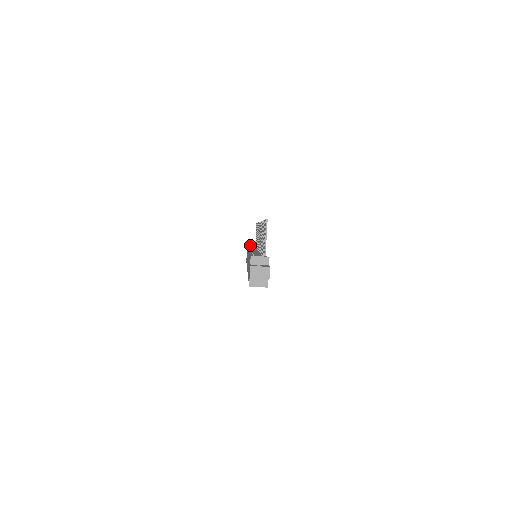
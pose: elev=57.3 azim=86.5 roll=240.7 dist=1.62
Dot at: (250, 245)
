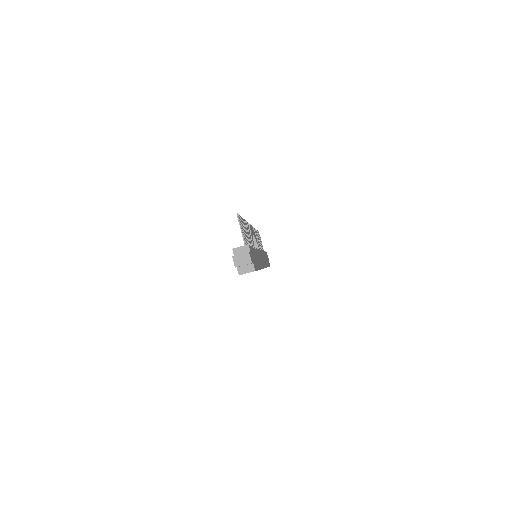
Dot at: occluded
